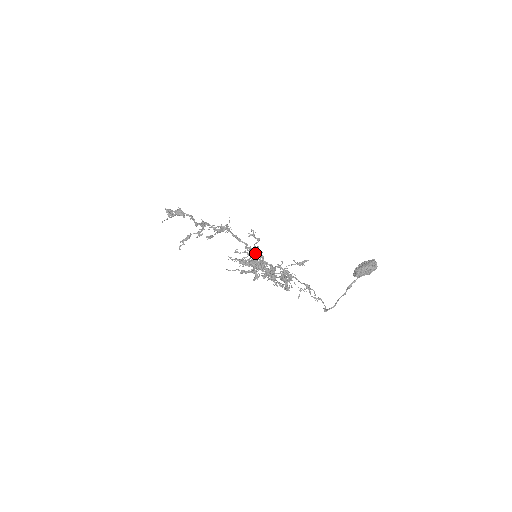
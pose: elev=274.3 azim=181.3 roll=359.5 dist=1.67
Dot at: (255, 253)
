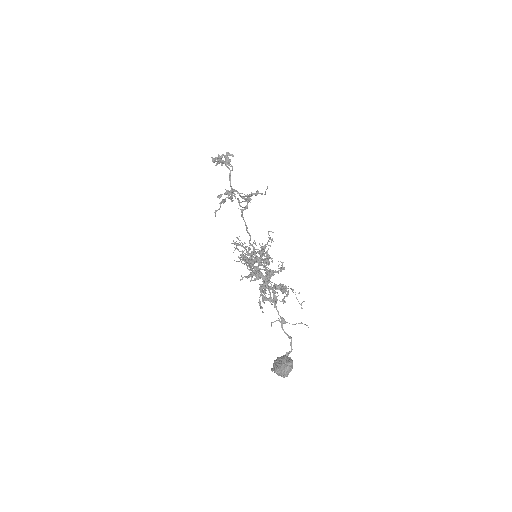
Dot at: (254, 253)
